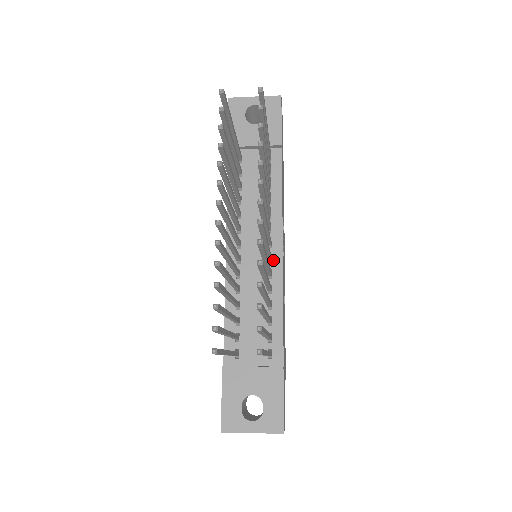
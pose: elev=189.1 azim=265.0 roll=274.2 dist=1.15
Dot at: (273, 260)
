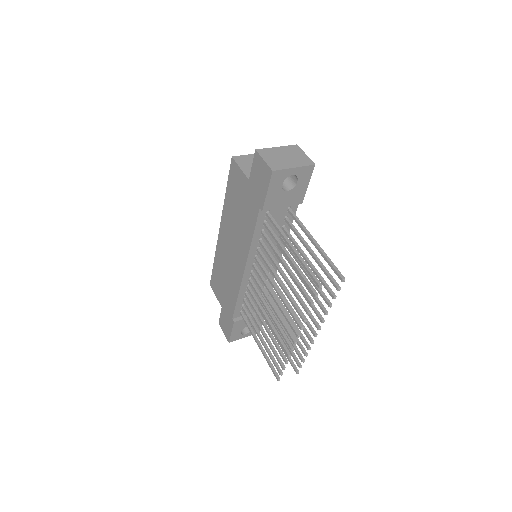
Dot at: (273, 268)
